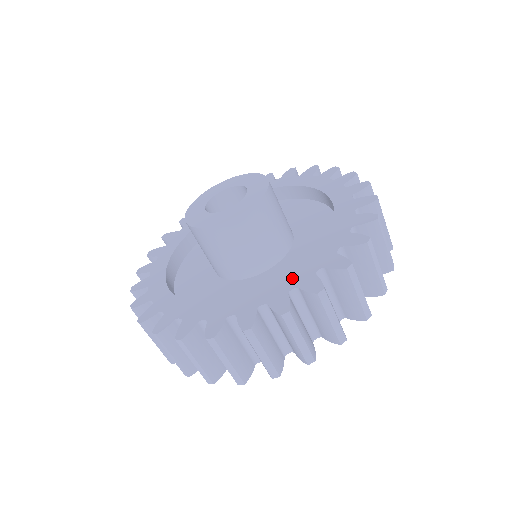
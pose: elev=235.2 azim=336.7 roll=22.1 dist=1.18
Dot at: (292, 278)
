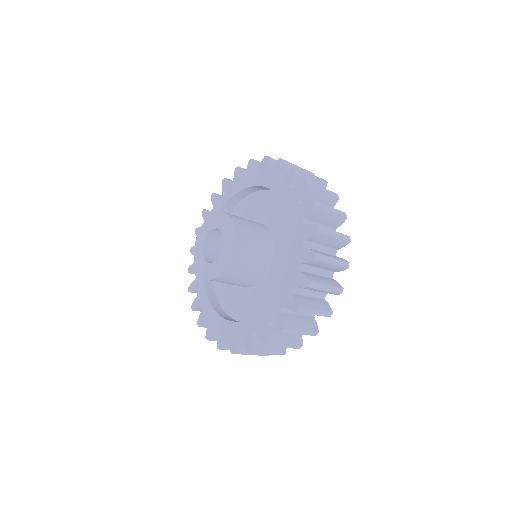
Dot at: (244, 327)
